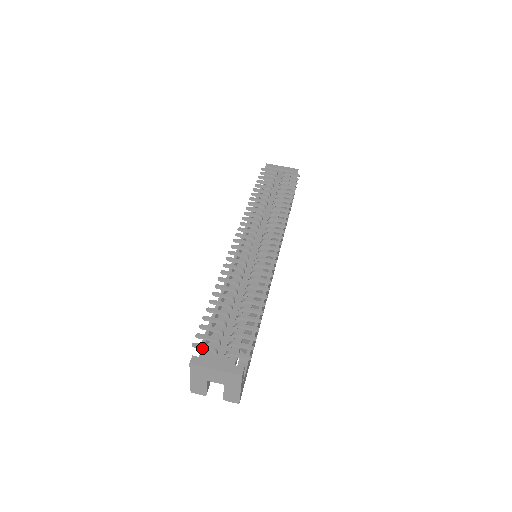
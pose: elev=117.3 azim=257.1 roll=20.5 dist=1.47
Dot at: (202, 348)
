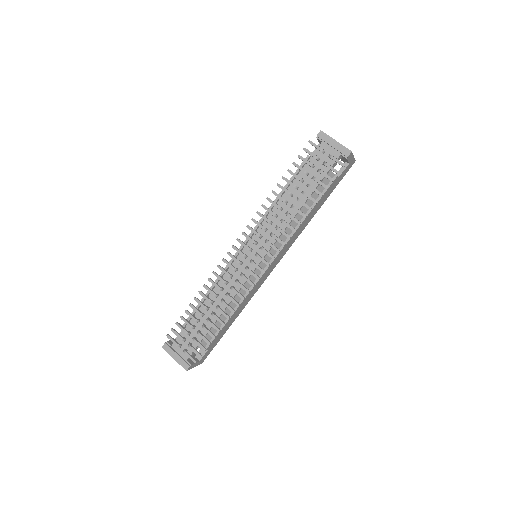
Dot at: occluded
